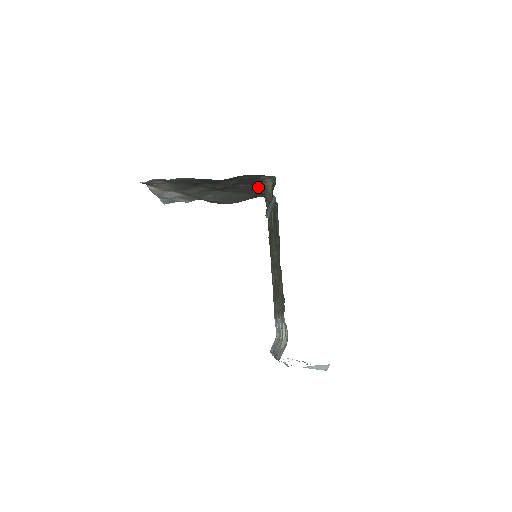
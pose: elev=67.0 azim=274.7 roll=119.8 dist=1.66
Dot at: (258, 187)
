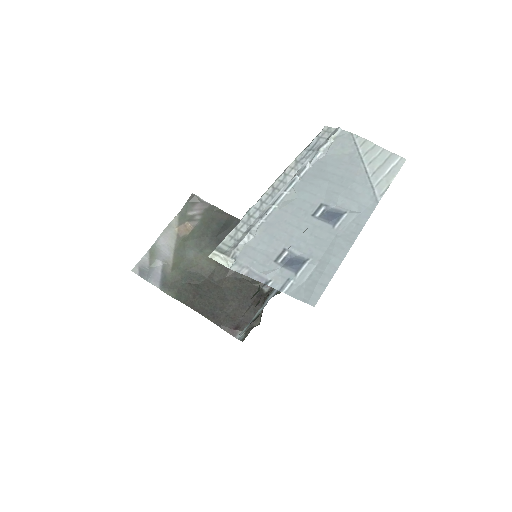
Dot at: (265, 293)
